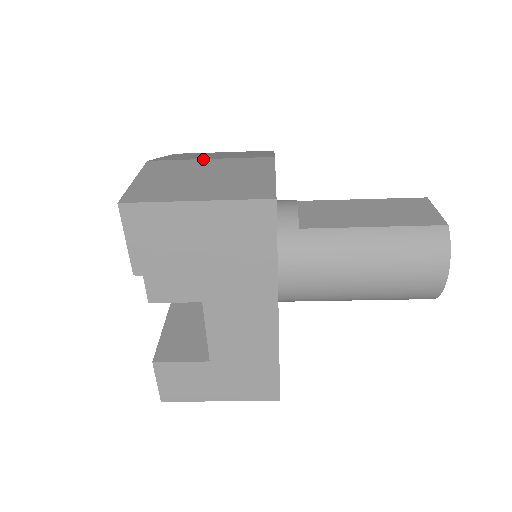
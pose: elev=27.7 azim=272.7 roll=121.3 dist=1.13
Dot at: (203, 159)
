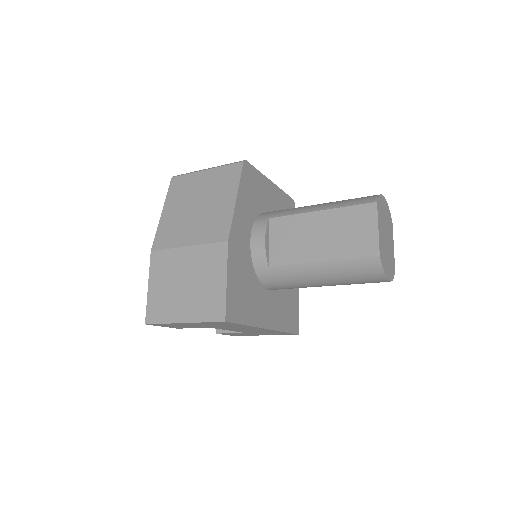
Dot at: (183, 248)
